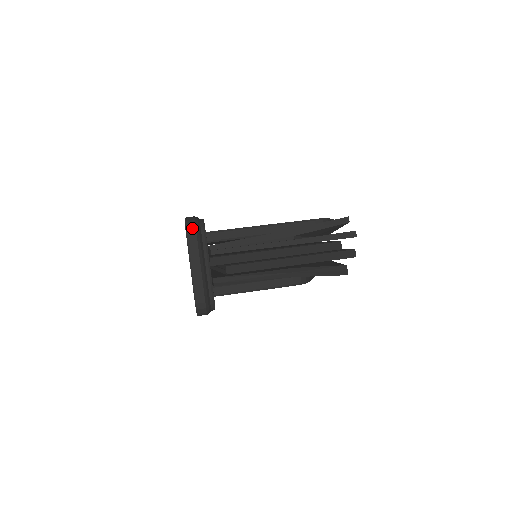
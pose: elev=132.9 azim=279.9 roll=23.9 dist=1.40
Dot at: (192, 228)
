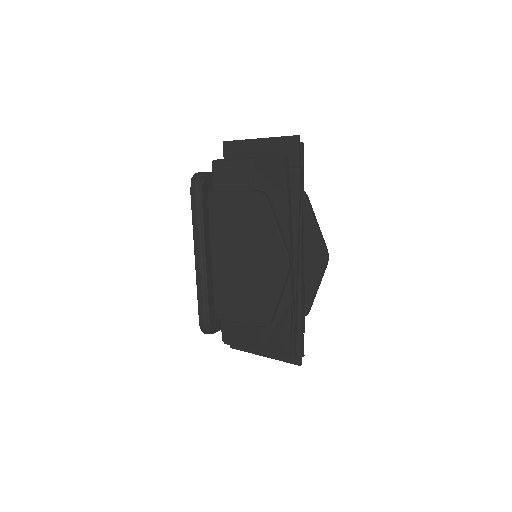
Dot at: occluded
